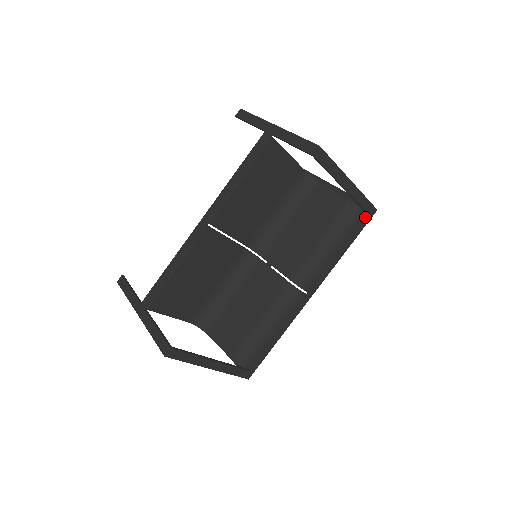
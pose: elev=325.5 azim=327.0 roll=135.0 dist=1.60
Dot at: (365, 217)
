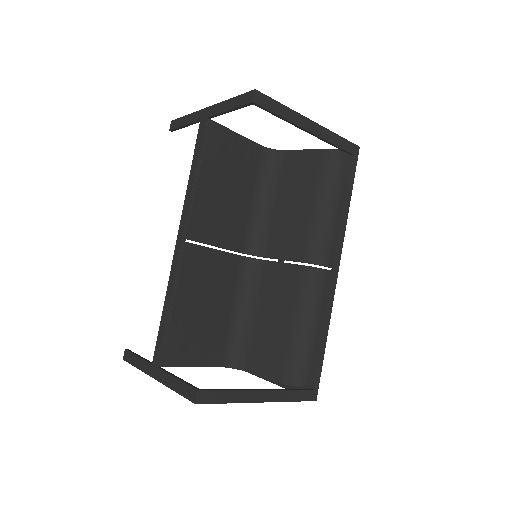
Dot at: (350, 159)
